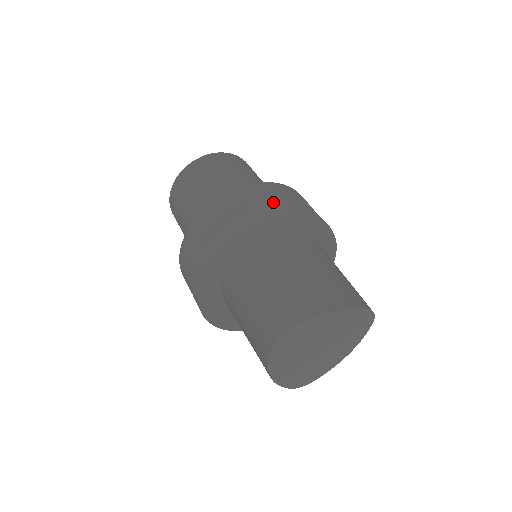
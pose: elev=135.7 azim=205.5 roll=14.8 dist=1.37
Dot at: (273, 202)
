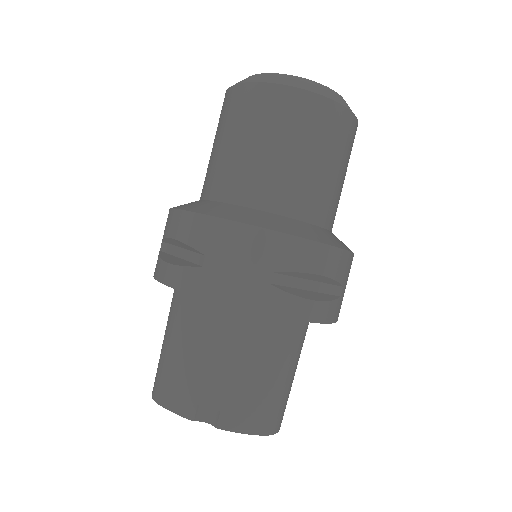
Dot at: (222, 271)
